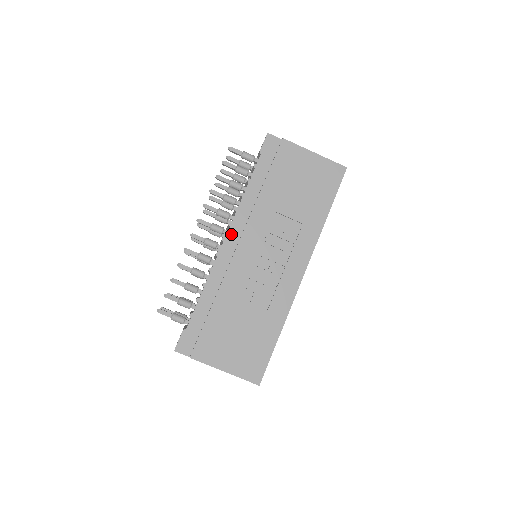
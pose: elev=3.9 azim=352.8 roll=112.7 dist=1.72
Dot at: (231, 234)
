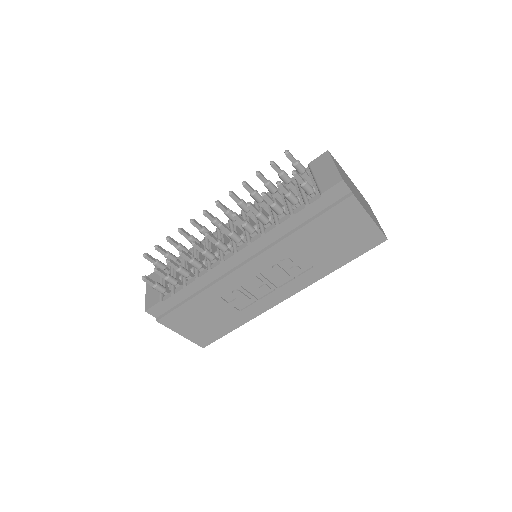
Dot at: (245, 251)
